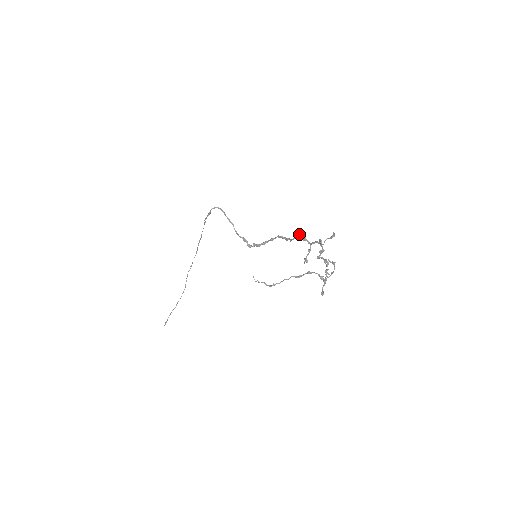
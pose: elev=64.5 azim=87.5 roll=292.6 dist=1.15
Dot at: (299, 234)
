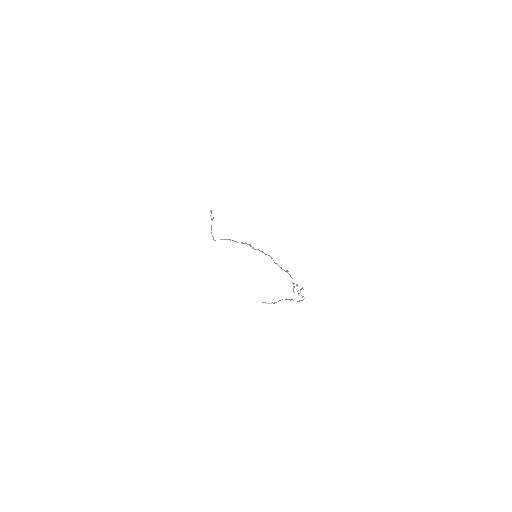
Dot at: occluded
